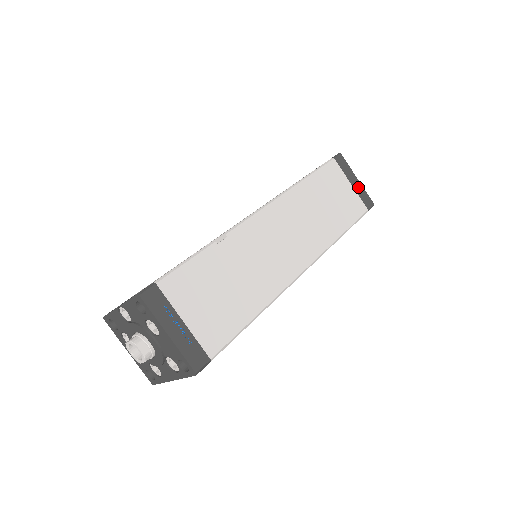
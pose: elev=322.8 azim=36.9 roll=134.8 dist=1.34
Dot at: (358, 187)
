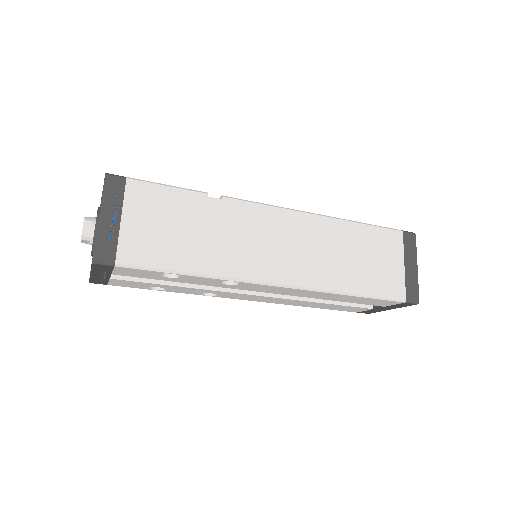
Dot at: (411, 274)
